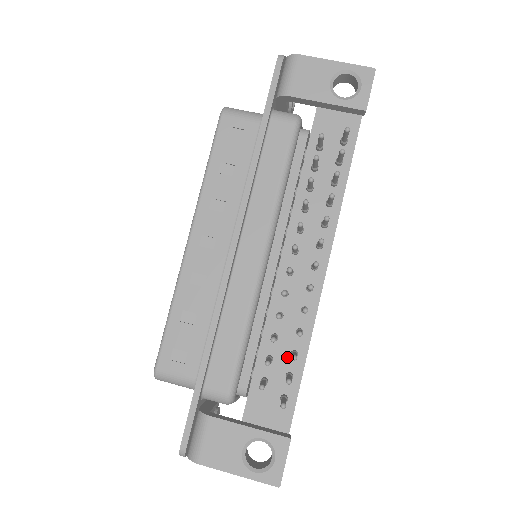
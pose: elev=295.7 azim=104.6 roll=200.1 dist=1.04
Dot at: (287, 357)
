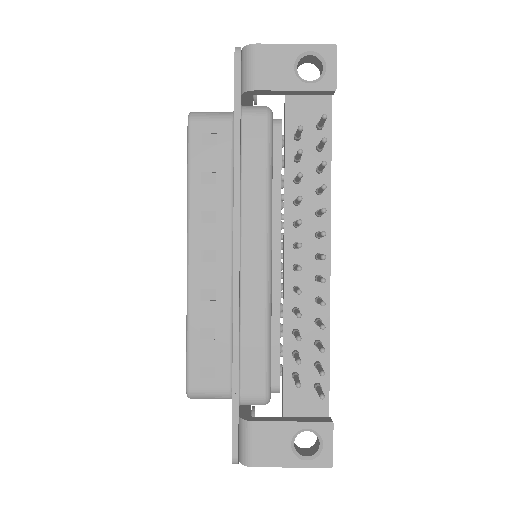
Dot at: (311, 348)
